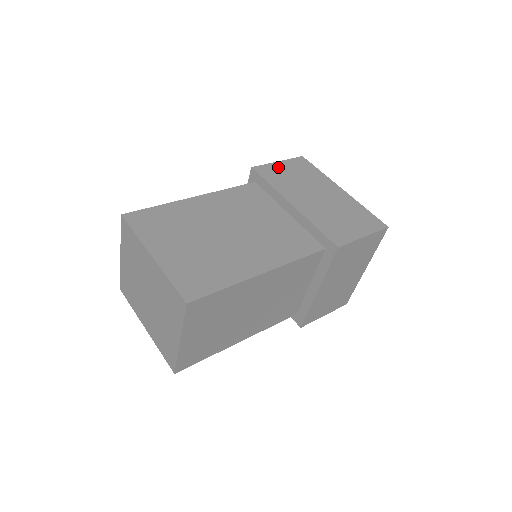
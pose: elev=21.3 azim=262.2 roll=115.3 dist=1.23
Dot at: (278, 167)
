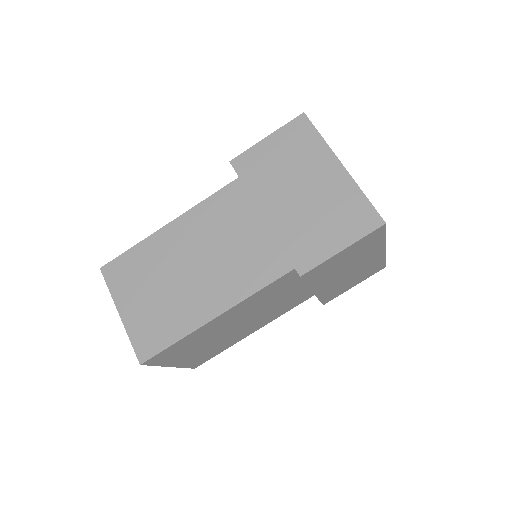
Dot at: (335, 259)
